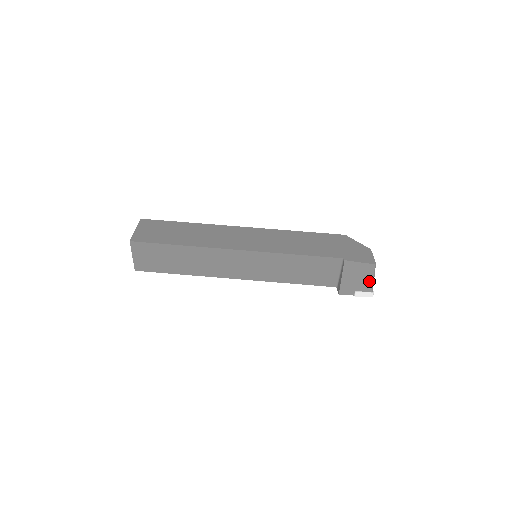
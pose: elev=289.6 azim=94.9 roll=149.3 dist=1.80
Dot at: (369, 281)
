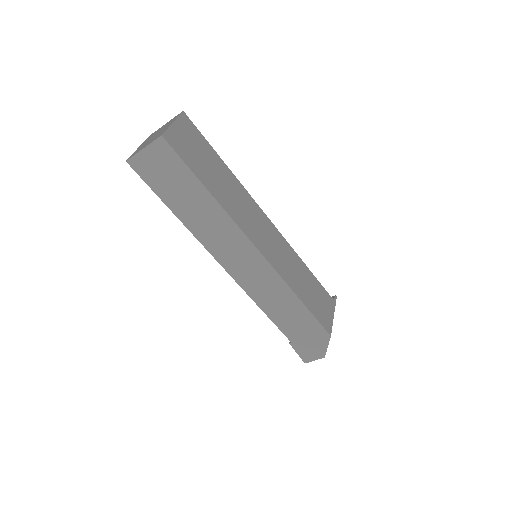
Dot at: occluded
